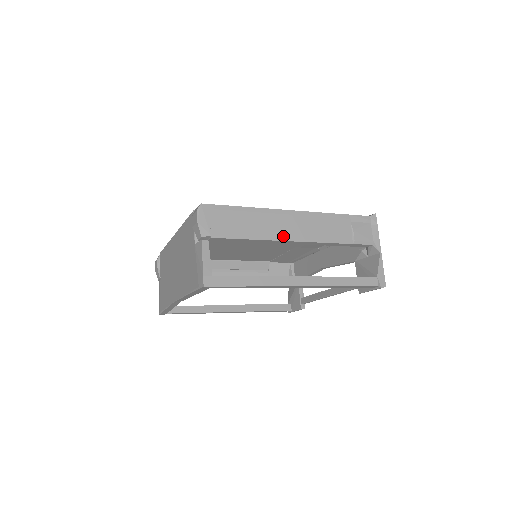
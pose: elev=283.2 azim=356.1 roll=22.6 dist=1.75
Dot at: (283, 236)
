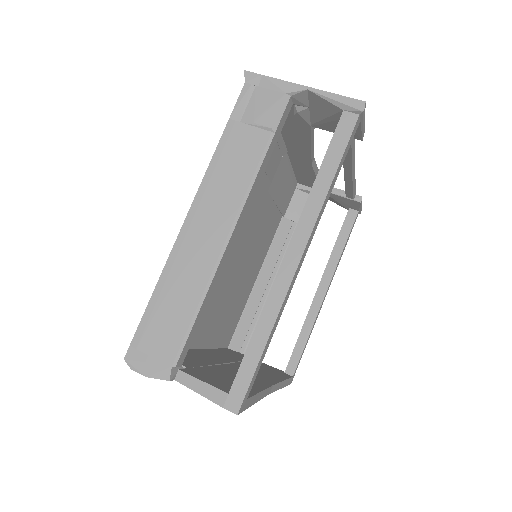
Dot at: (217, 250)
